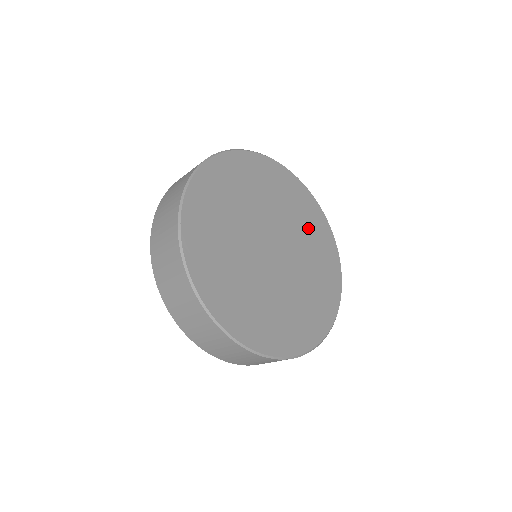
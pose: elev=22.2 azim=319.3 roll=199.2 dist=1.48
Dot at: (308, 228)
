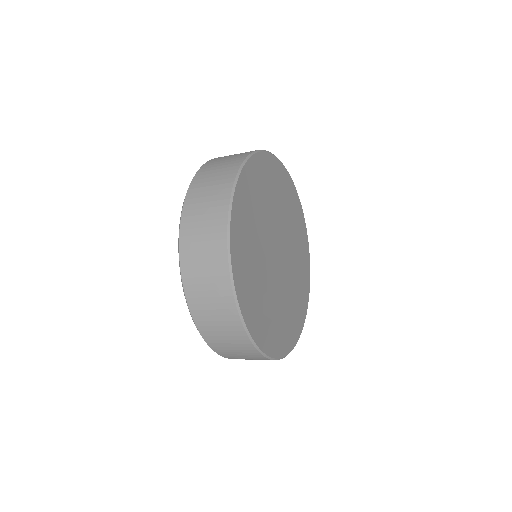
Dot at: (294, 223)
